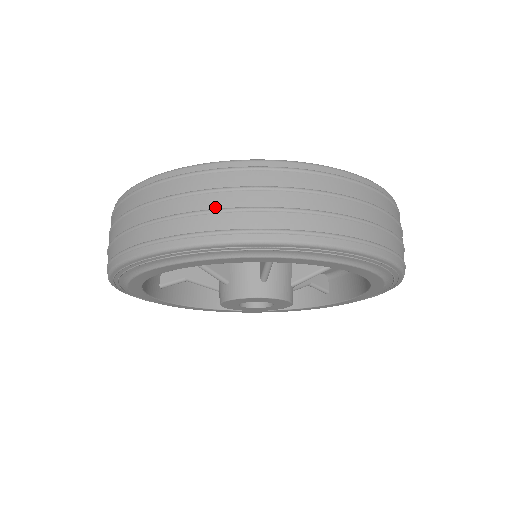
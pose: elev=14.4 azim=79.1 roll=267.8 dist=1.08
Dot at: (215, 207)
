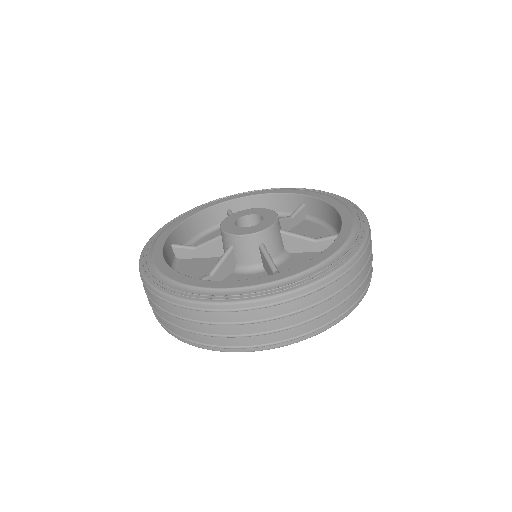
Dot at: (150, 303)
